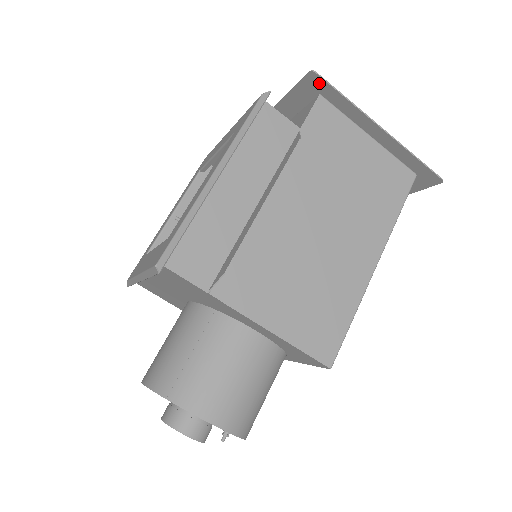
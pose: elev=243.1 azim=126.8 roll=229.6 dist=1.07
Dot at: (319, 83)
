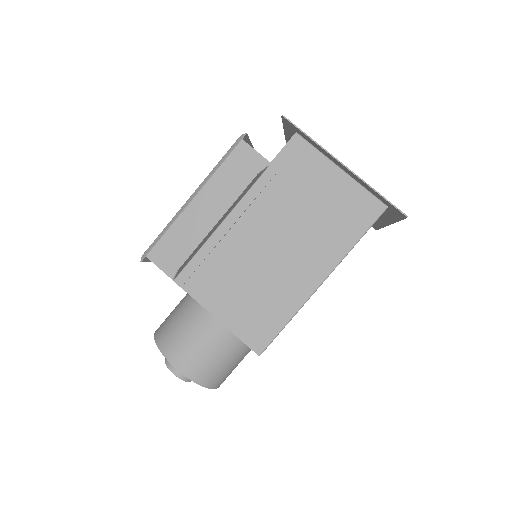
Dot at: (291, 125)
